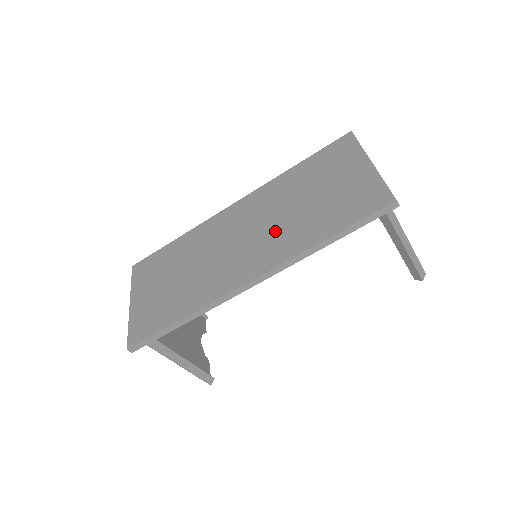
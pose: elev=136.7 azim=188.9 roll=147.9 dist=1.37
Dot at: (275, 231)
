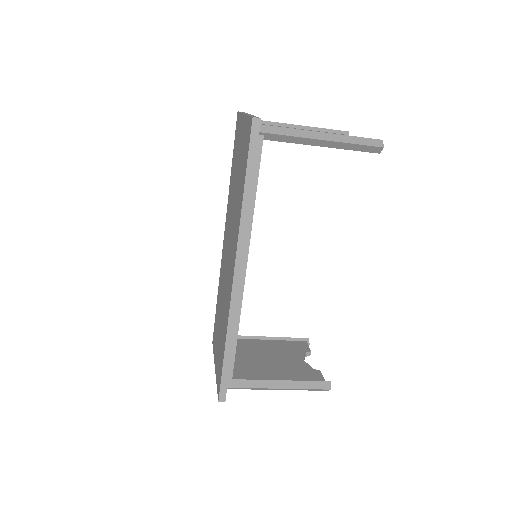
Dot at: (233, 225)
